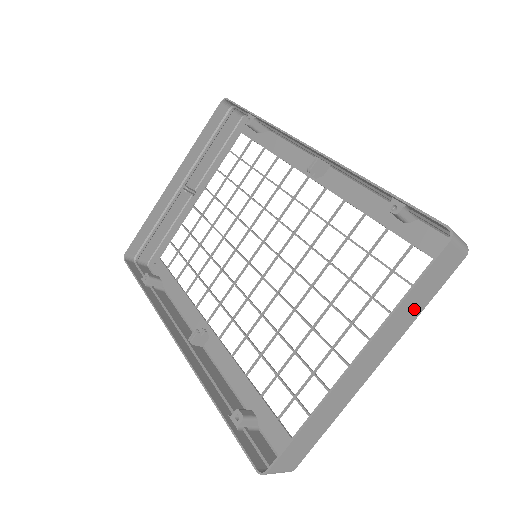
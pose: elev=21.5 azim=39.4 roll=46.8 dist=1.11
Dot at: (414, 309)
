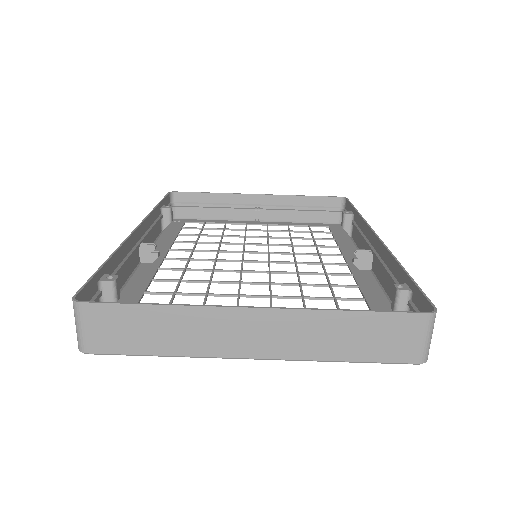
Dot at: (340, 343)
